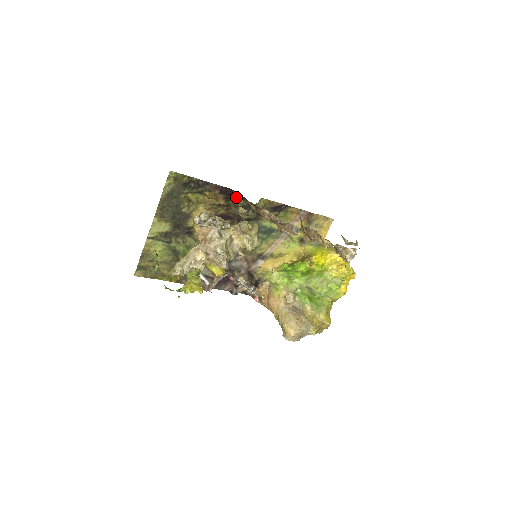
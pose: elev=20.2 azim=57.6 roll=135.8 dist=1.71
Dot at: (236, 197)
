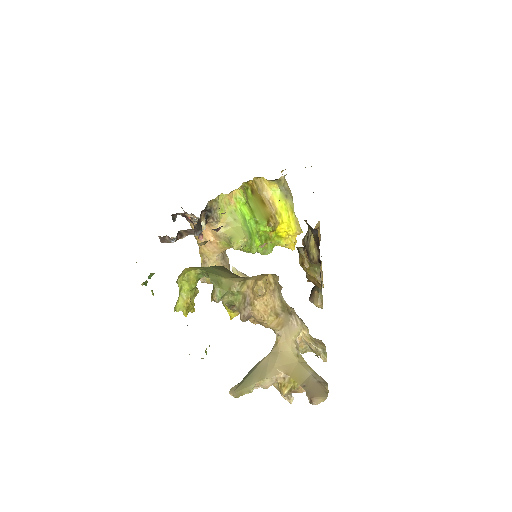
Dot at: occluded
